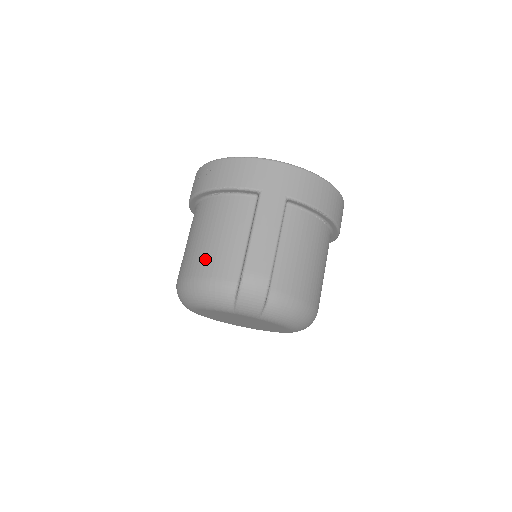
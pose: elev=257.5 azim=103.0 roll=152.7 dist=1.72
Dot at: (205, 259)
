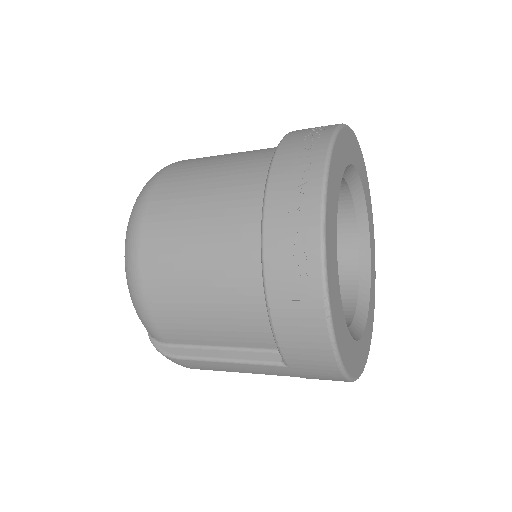
Dot at: (168, 301)
